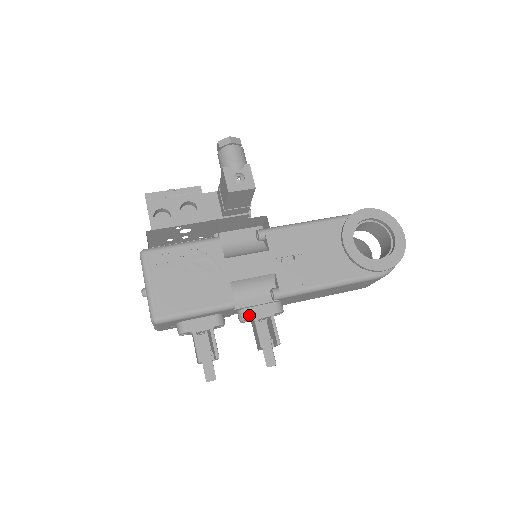
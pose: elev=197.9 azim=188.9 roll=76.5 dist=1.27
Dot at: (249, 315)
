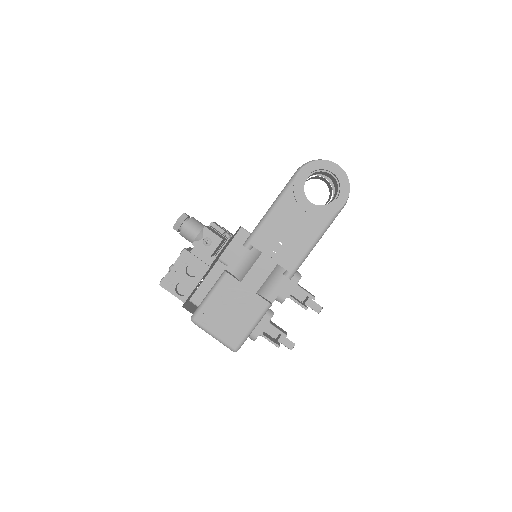
Dot at: (283, 298)
